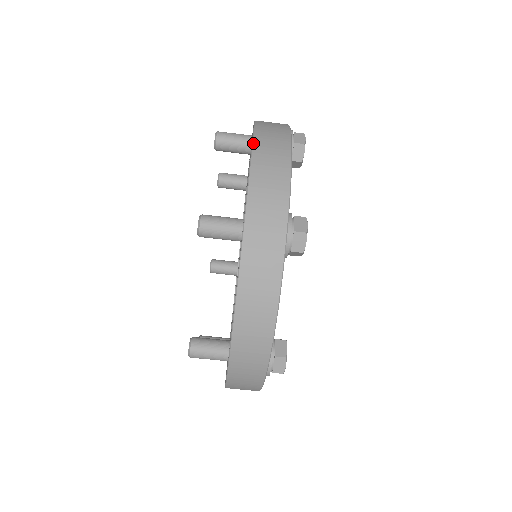
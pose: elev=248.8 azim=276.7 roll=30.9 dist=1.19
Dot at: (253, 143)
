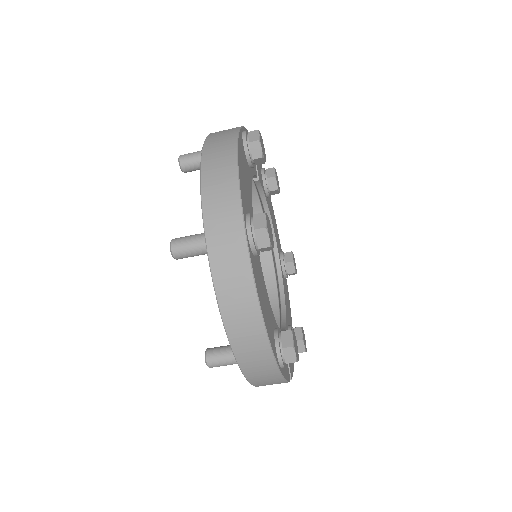
Dot at: (201, 159)
